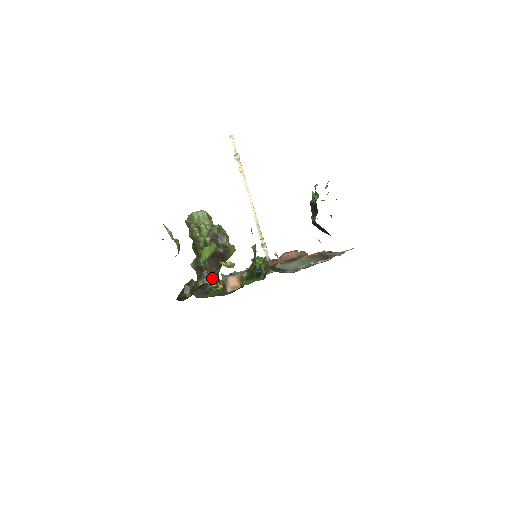
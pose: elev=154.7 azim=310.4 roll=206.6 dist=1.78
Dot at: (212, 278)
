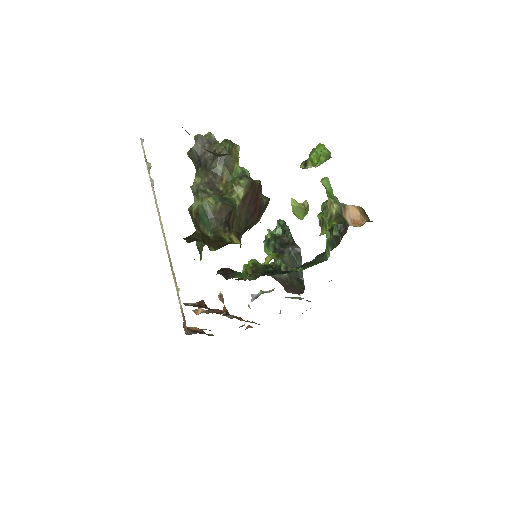
Dot at: (239, 240)
